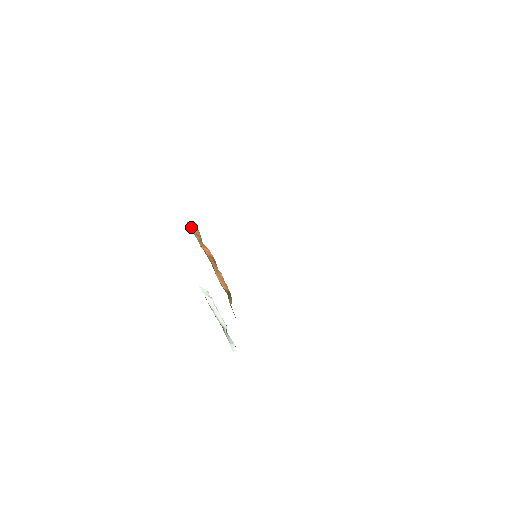
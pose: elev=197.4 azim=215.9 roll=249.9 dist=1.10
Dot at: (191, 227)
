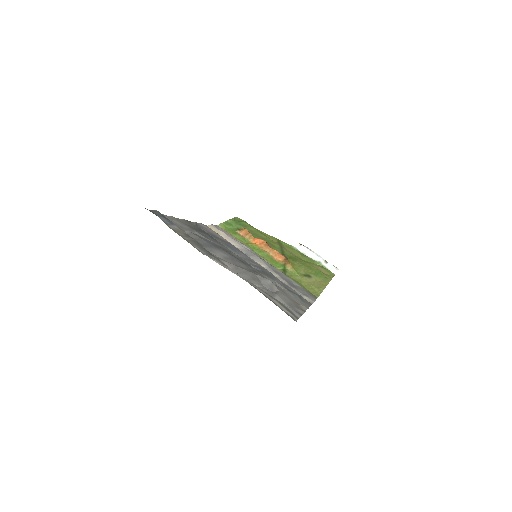
Dot at: (240, 232)
